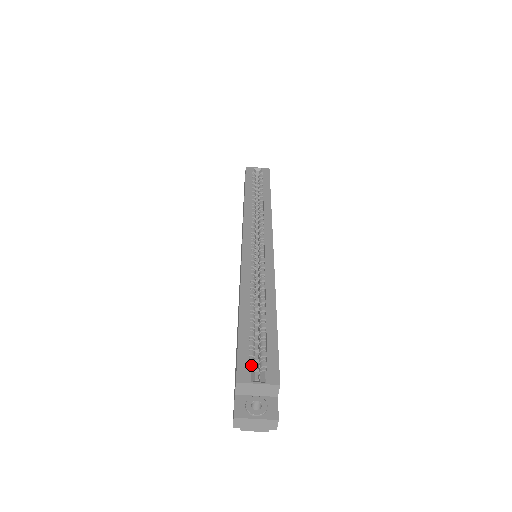
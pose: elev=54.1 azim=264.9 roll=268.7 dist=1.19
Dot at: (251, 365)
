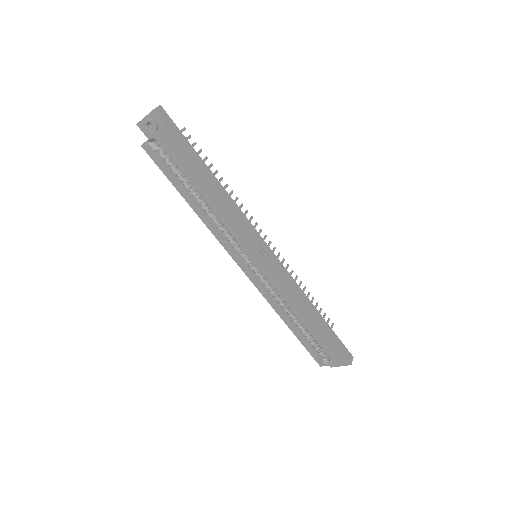
Dot at: (320, 355)
